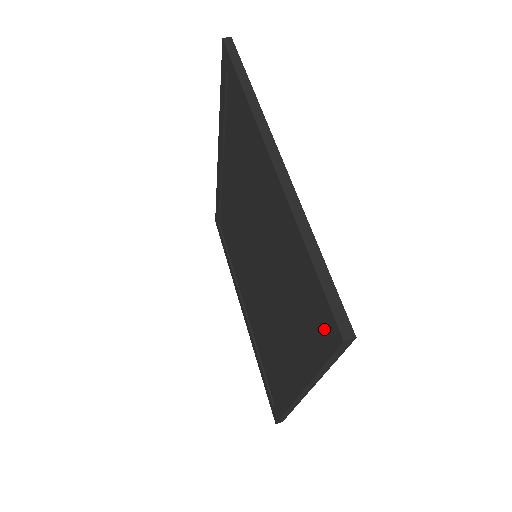
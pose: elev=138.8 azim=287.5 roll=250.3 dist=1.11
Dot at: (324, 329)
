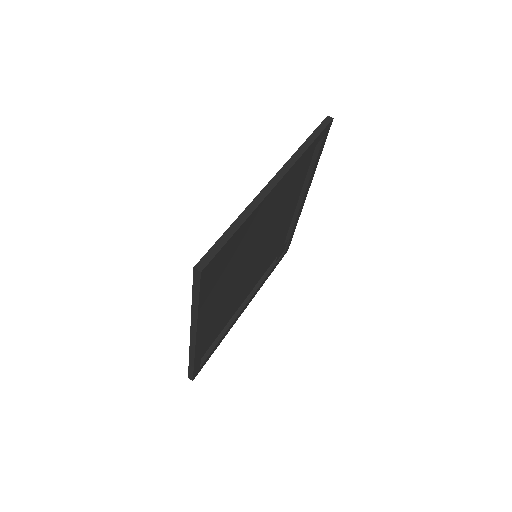
Dot at: occluded
